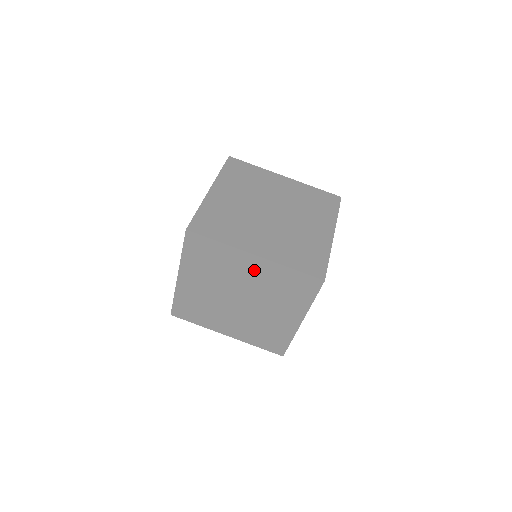
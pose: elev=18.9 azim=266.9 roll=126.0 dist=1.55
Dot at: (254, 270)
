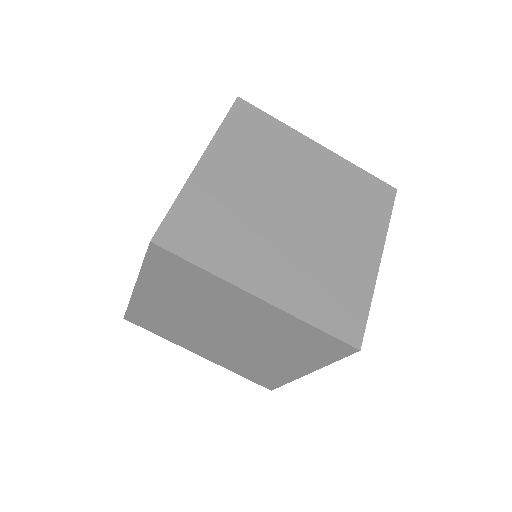
Dot at: (253, 312)
